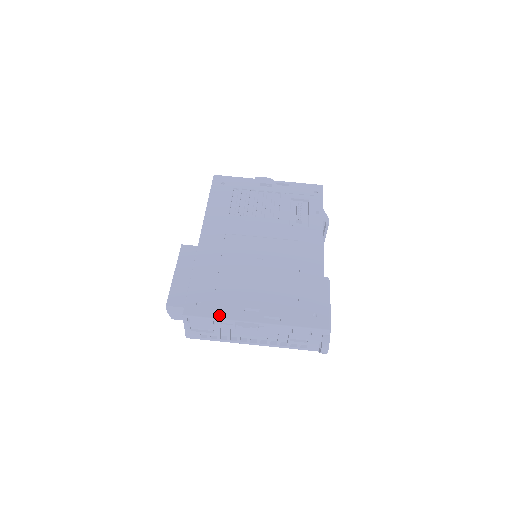
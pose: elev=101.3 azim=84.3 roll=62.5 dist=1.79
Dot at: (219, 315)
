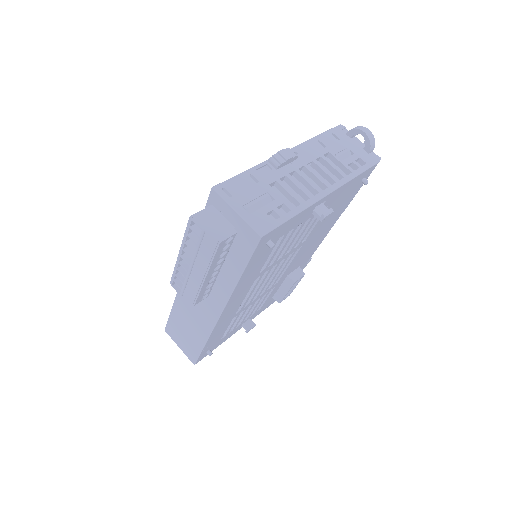
Dot at: occluded
